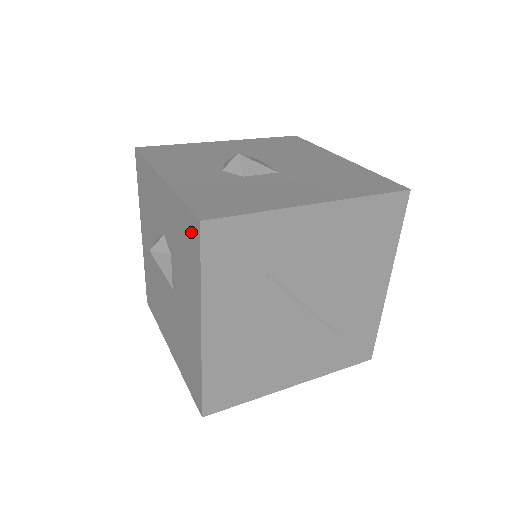
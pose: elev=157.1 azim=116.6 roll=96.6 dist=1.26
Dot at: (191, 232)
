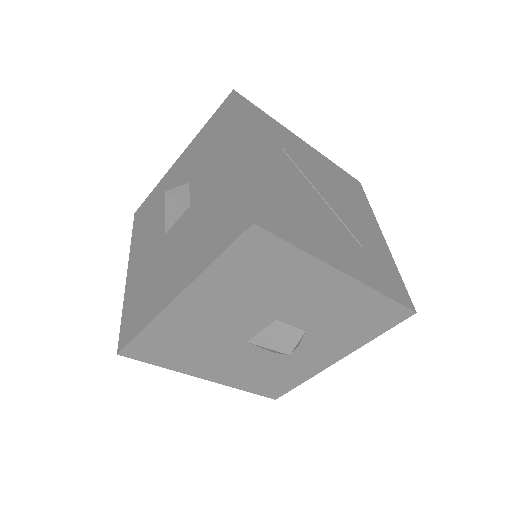
Dot at: (222, 112)
